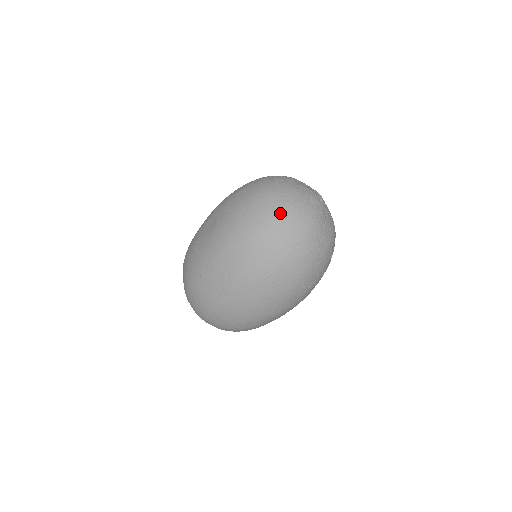
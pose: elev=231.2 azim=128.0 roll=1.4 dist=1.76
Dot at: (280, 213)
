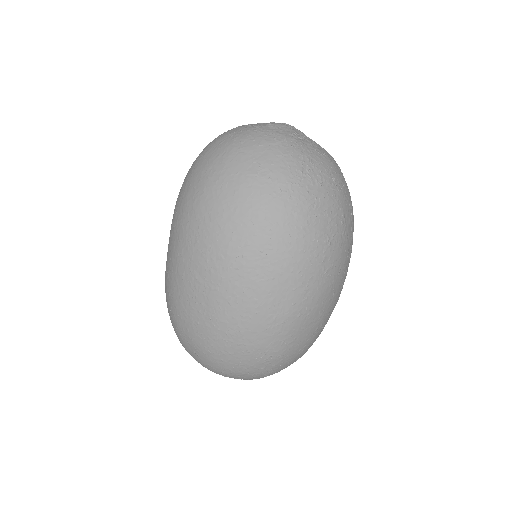
Dot at: (228, 153)
